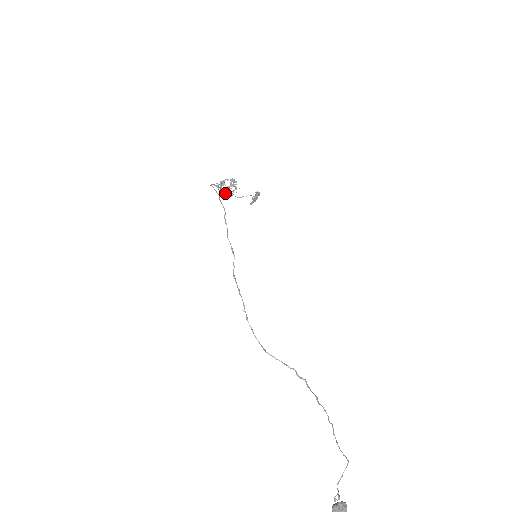
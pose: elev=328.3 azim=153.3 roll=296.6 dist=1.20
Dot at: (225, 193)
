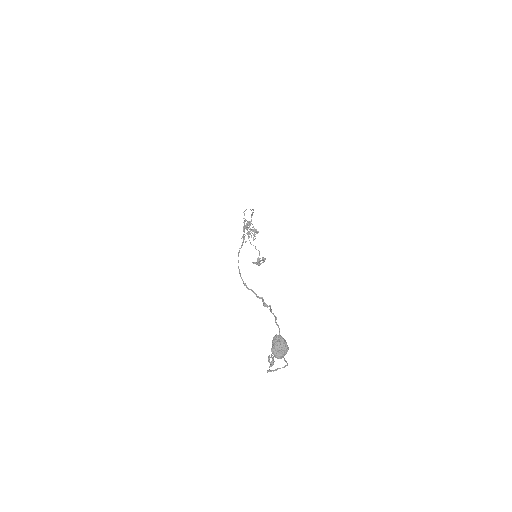
Dot at: (247, 229)
